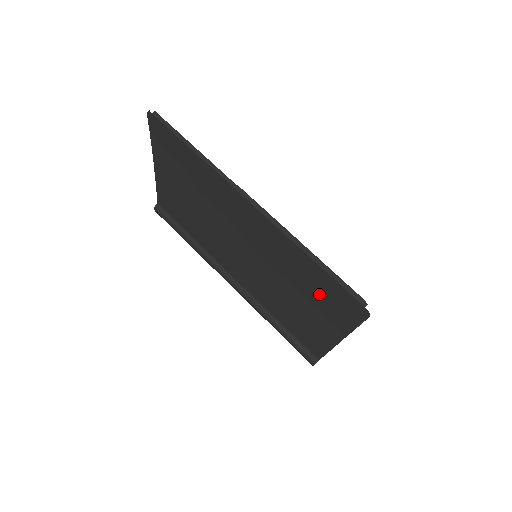
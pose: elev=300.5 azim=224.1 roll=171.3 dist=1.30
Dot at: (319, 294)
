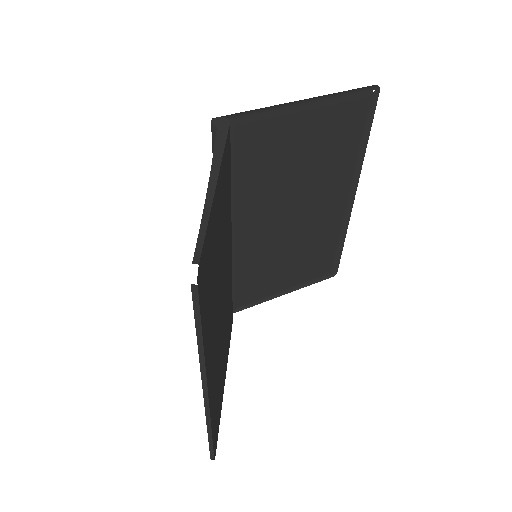
Dot at: occluded
